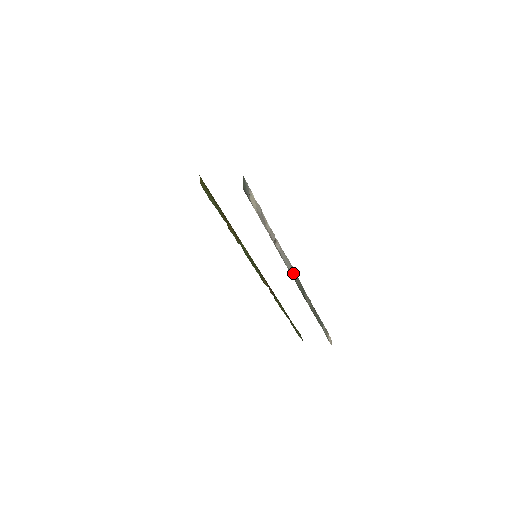
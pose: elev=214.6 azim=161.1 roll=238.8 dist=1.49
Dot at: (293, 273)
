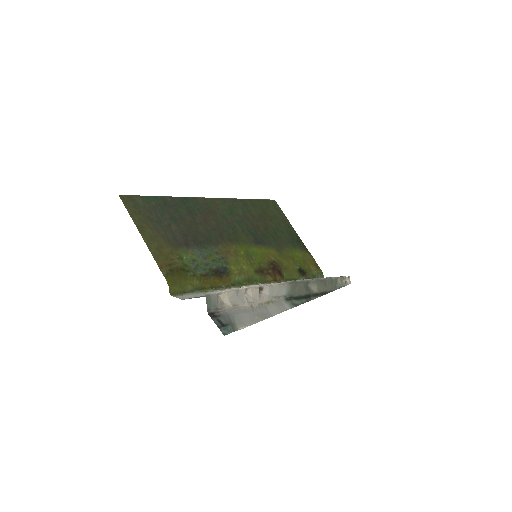
Dot at: (289, 290)
